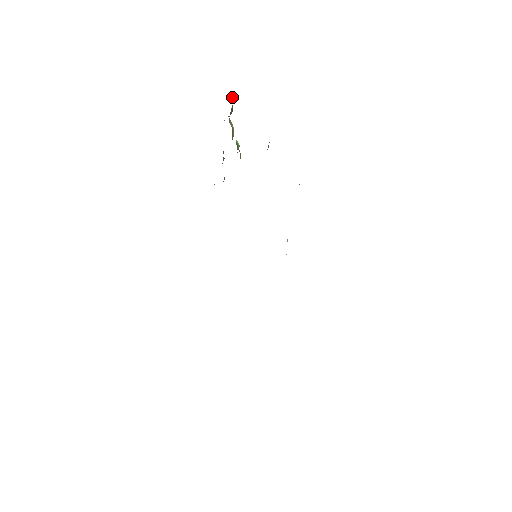
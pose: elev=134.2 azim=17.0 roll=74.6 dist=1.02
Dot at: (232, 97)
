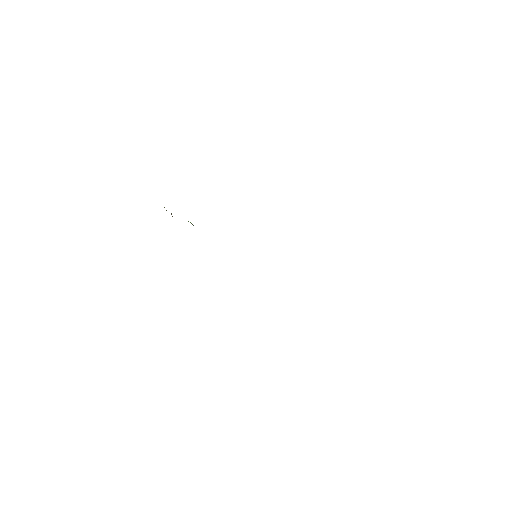
Dot at: occluded
